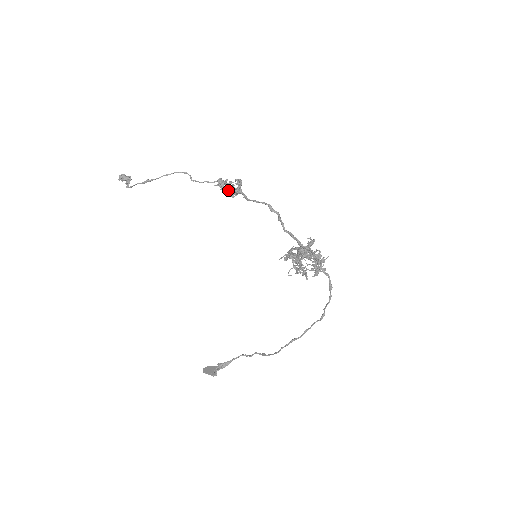
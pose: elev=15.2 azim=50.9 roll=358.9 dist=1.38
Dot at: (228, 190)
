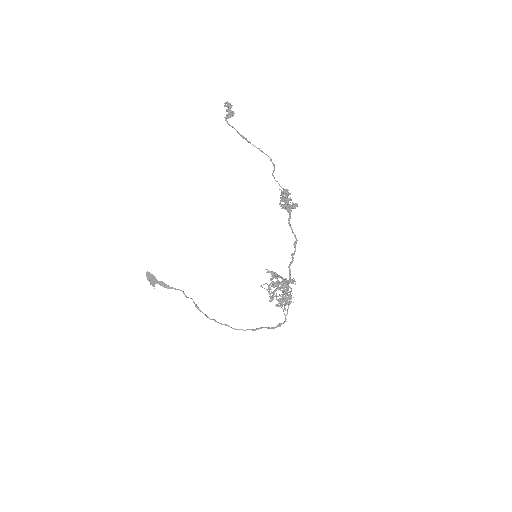
Dot at: (285, 204)
